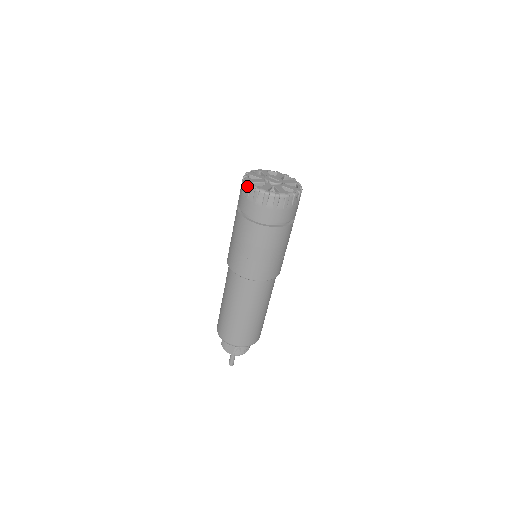
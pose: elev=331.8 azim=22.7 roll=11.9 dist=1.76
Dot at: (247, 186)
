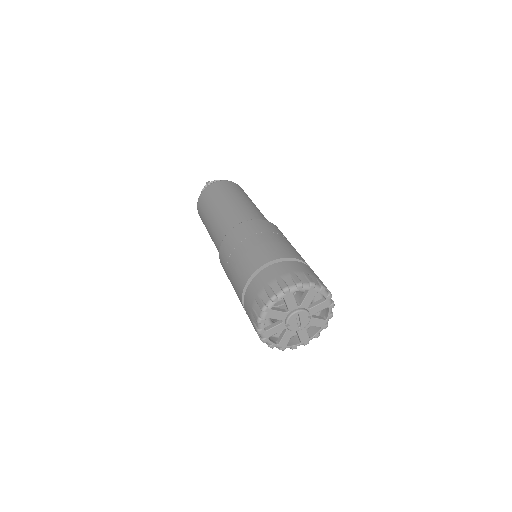
Dot at: (257, 317)
